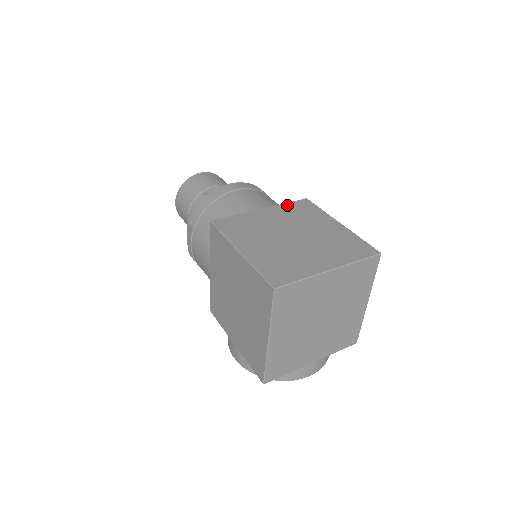
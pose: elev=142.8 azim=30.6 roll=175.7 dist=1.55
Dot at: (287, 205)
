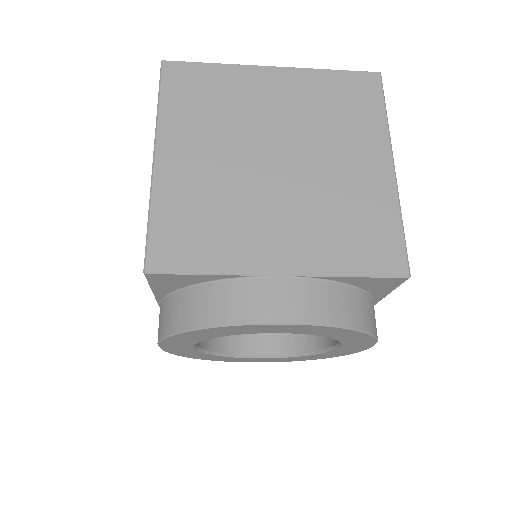
Dot at: occluded
